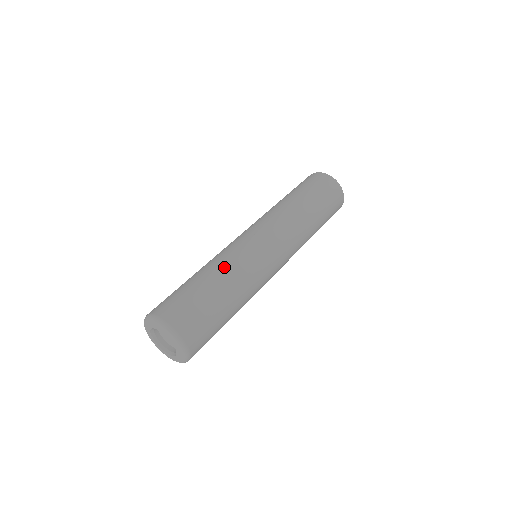
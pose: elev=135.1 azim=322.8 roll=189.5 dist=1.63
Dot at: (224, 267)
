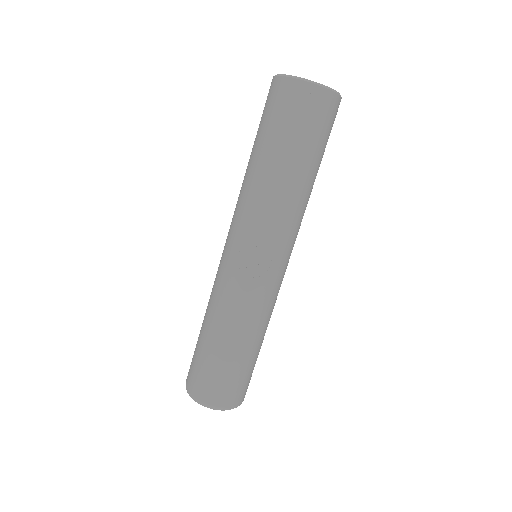
Dot at: (243, 326)
